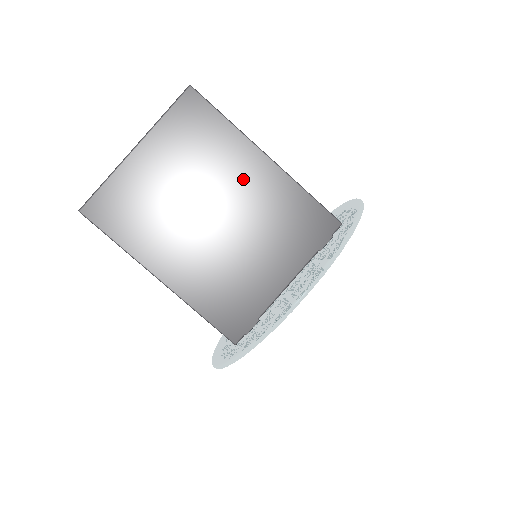
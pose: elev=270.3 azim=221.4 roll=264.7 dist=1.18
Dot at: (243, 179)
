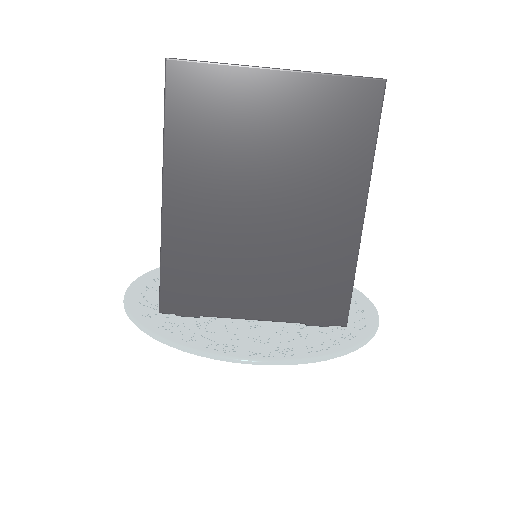
Dot at: (324, 206)
